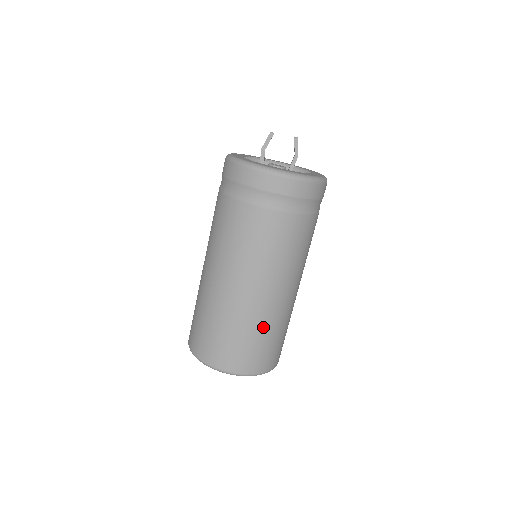
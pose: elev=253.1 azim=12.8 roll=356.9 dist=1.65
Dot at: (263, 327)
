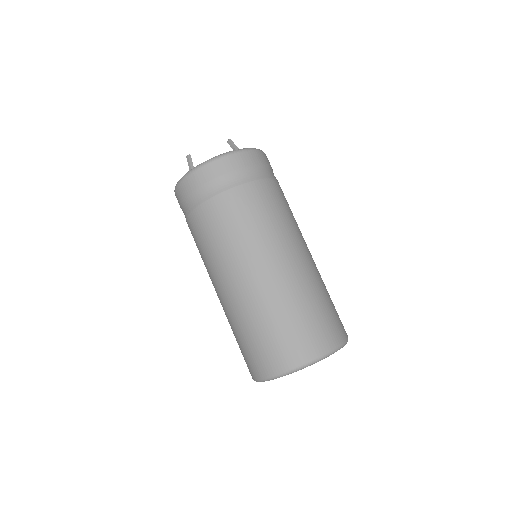
Dot at: (257, 316)
